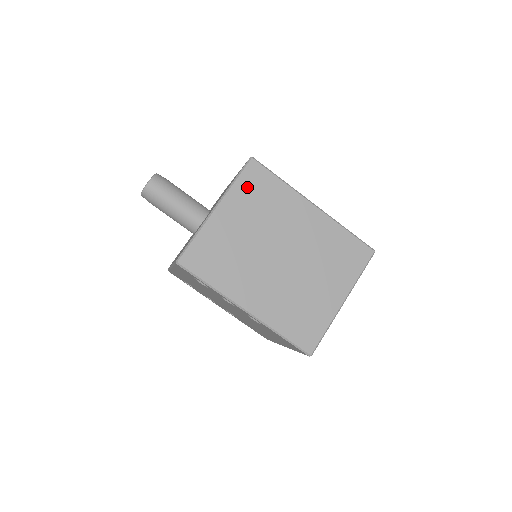
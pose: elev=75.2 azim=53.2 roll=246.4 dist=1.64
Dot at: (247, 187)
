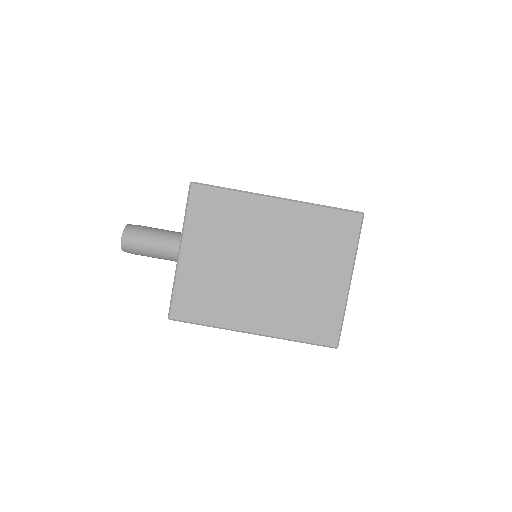
Dot at: (200, 215)
